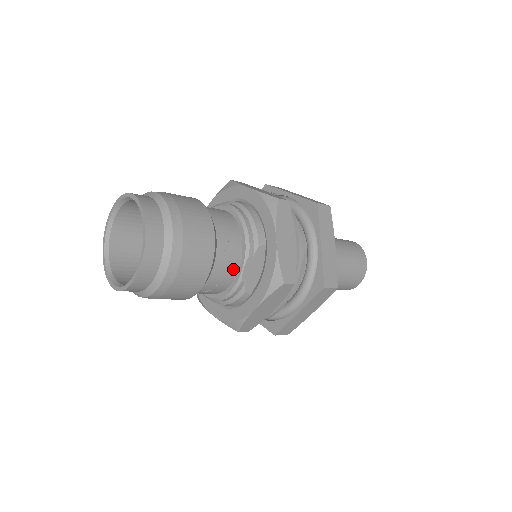
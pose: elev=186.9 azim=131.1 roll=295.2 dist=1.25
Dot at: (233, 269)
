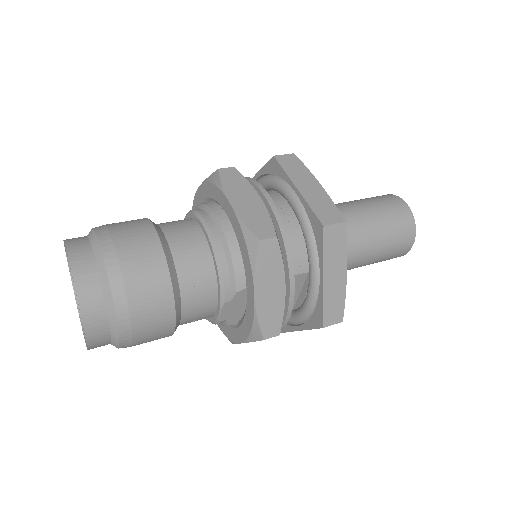
Dot at: (209, 311)
